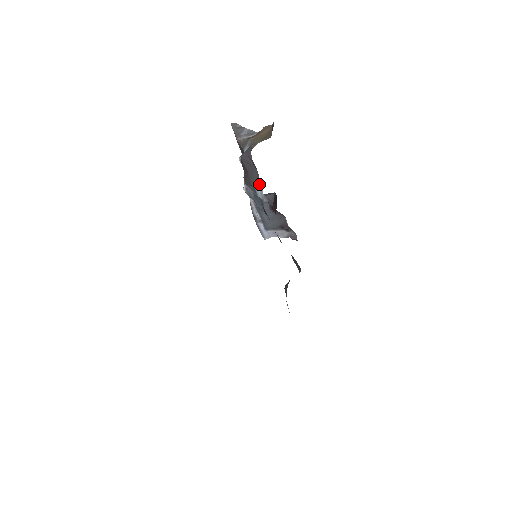
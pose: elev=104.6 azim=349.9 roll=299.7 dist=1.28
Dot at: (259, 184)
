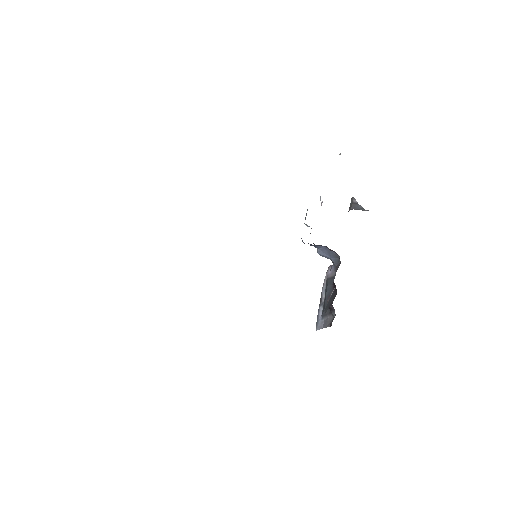
Dot at: occluded
